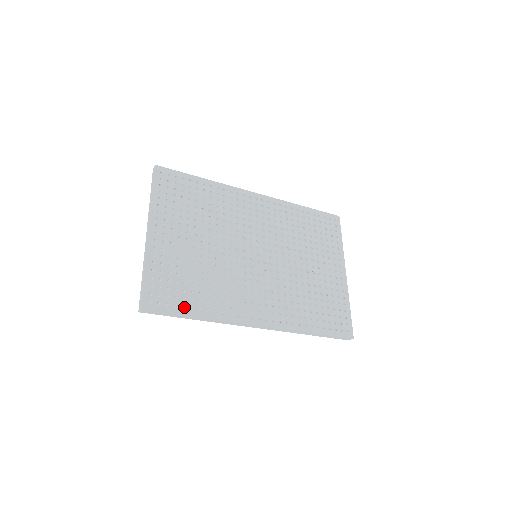
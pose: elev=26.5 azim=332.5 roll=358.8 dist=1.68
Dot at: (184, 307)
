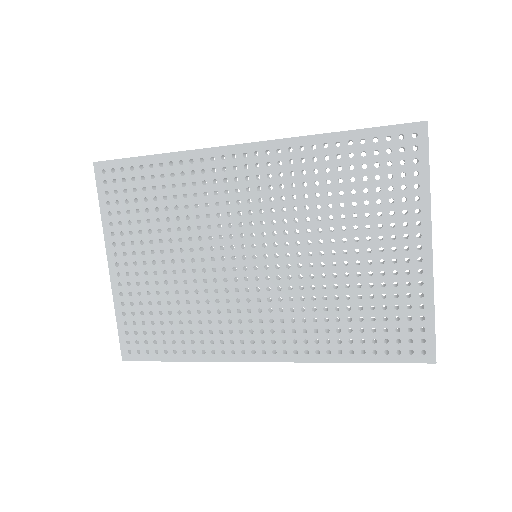
Dot at: (168, 349)
